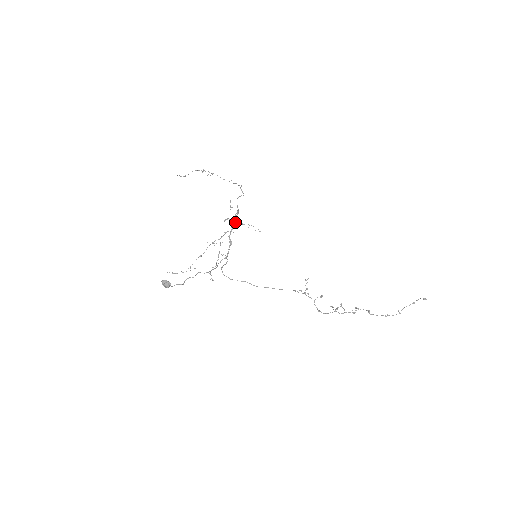
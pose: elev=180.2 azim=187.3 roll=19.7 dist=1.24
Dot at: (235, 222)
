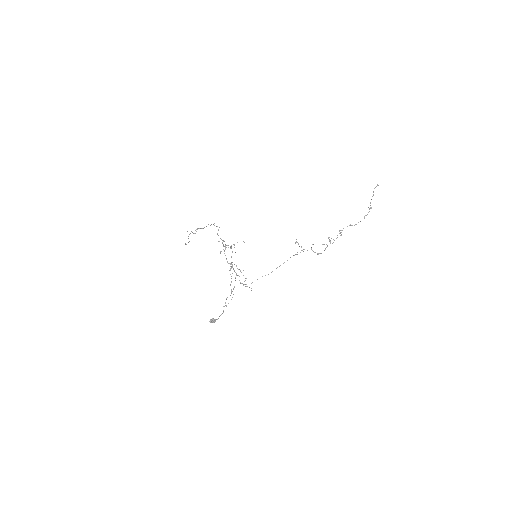
Dot at: occluded
